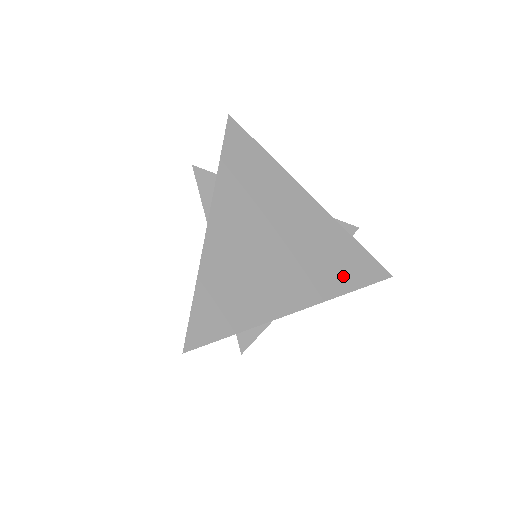
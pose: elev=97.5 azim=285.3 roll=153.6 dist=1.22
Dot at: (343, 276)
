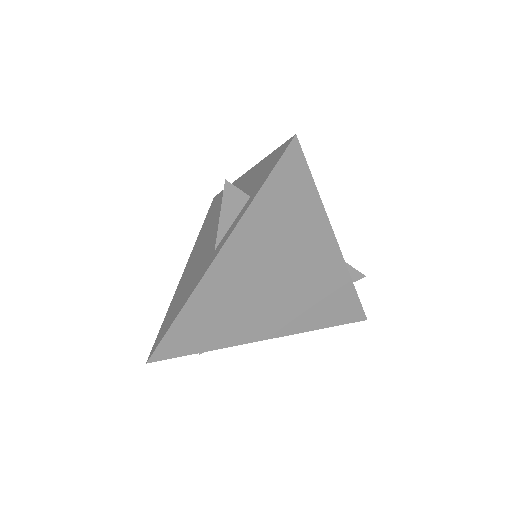
Dot at: (322, 316)
